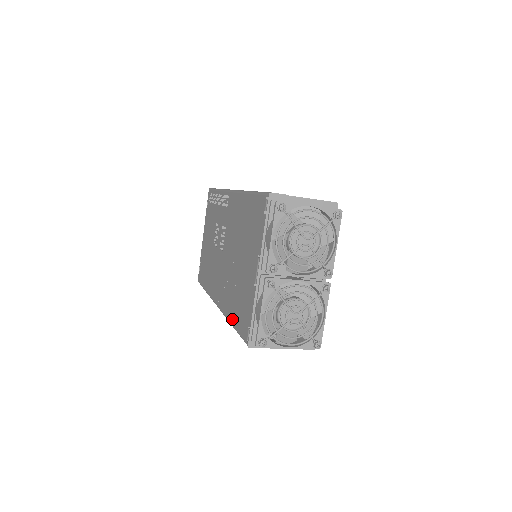
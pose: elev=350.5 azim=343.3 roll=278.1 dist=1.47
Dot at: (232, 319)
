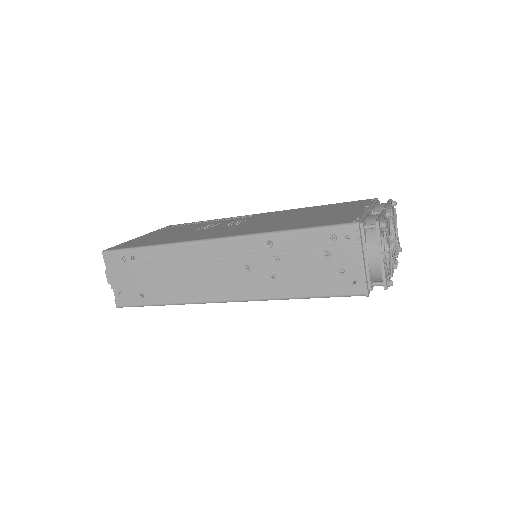
Dot at: (291, 227)
